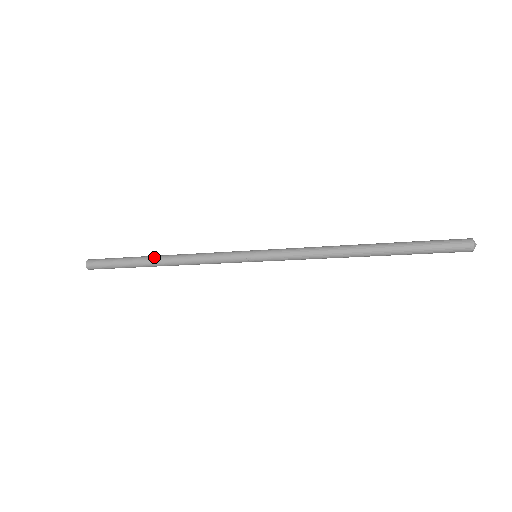
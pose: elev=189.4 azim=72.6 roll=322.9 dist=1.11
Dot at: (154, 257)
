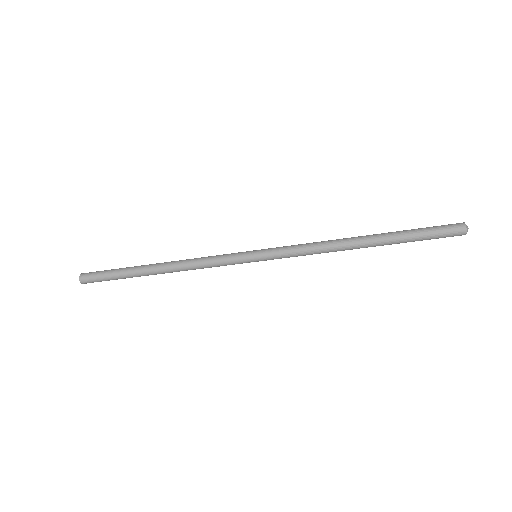
Dot at: occluded
